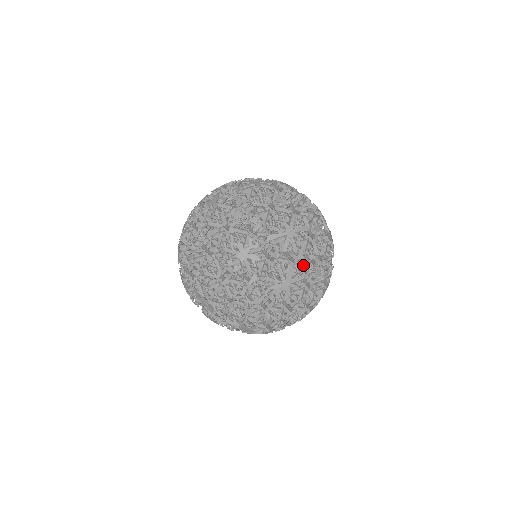
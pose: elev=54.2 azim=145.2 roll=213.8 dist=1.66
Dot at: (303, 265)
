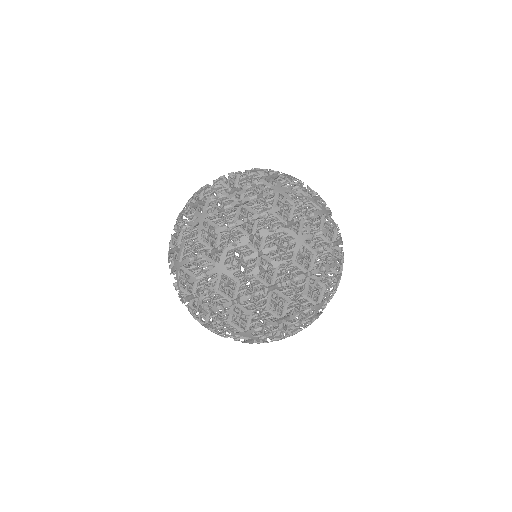
Dot at: occluded
